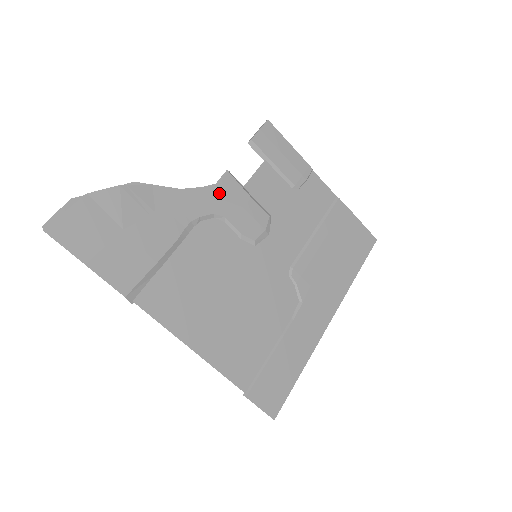
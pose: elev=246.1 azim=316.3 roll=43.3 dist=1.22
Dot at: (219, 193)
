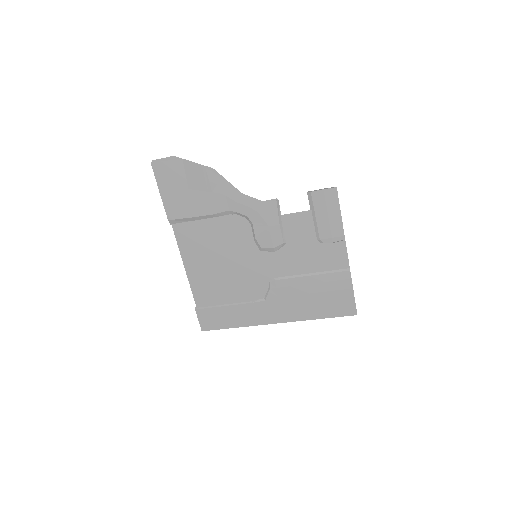
Dot at: (259, 208)
